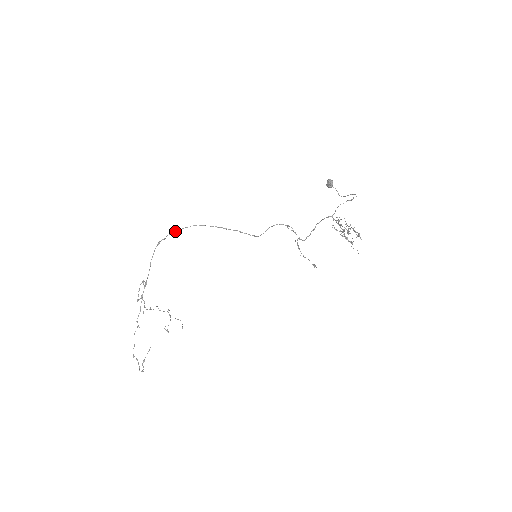
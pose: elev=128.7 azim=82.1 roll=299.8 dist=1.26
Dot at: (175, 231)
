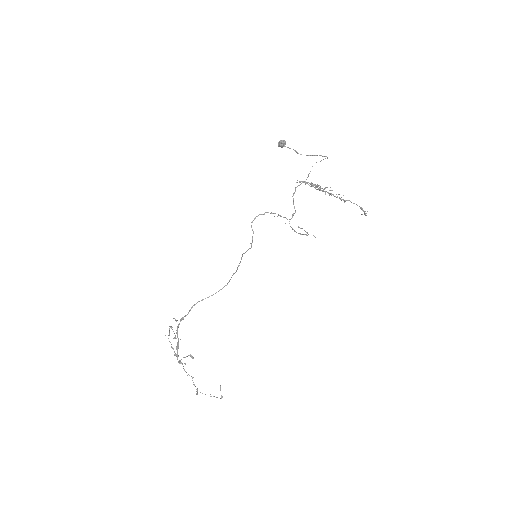
Dot at: occluded
